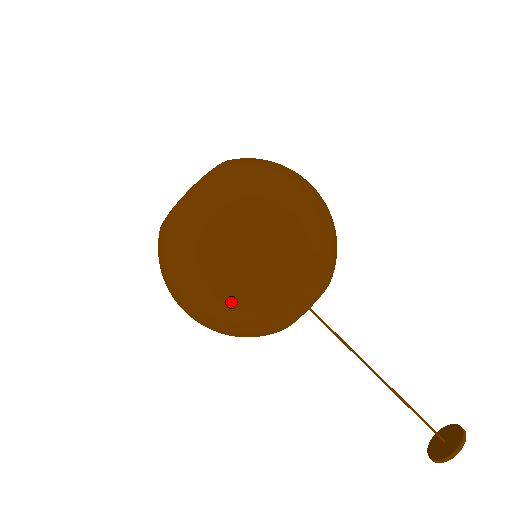
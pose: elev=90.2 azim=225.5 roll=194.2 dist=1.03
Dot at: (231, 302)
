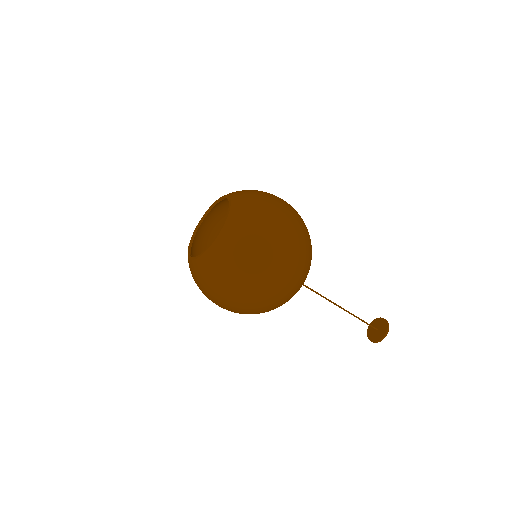
Dot at: occluded
